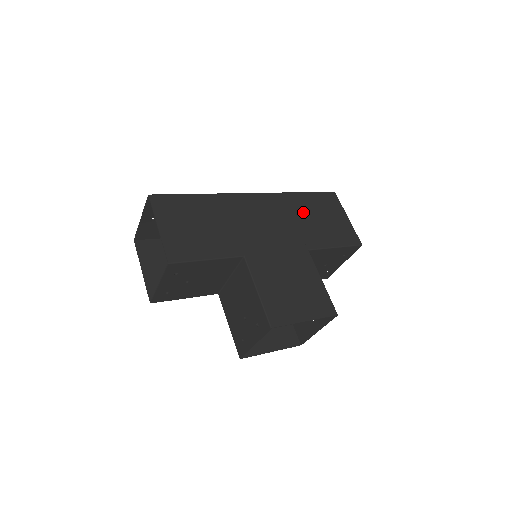
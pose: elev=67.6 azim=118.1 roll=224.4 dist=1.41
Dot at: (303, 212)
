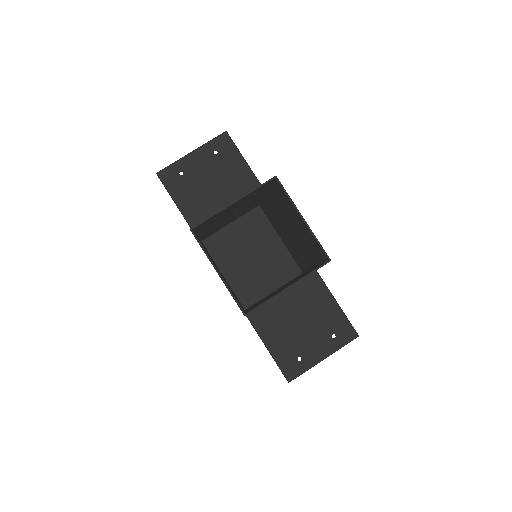
Dot at: occluded
